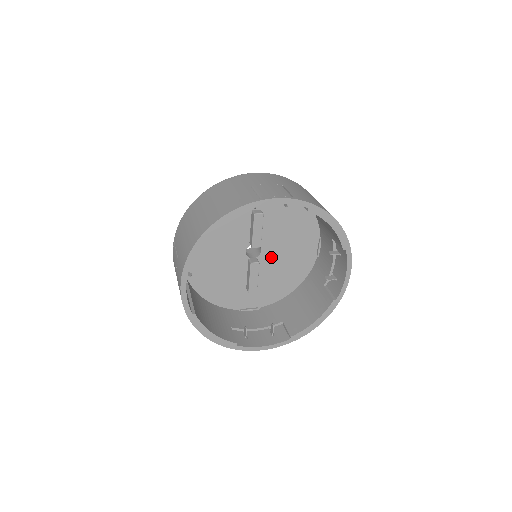
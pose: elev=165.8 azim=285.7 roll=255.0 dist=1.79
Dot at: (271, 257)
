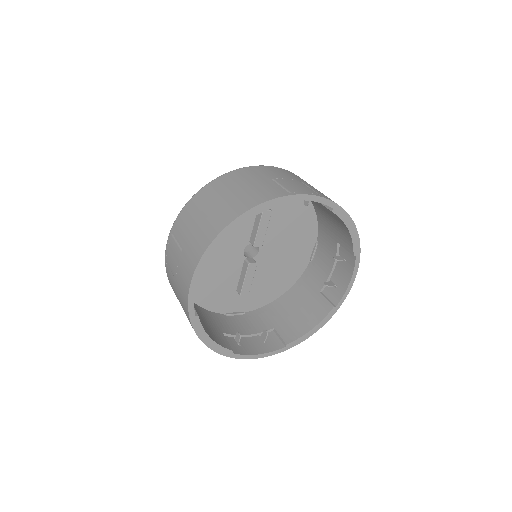
Dot at: (267, 258)
